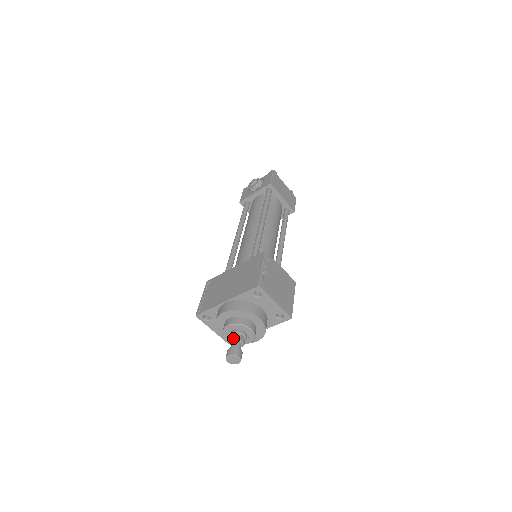
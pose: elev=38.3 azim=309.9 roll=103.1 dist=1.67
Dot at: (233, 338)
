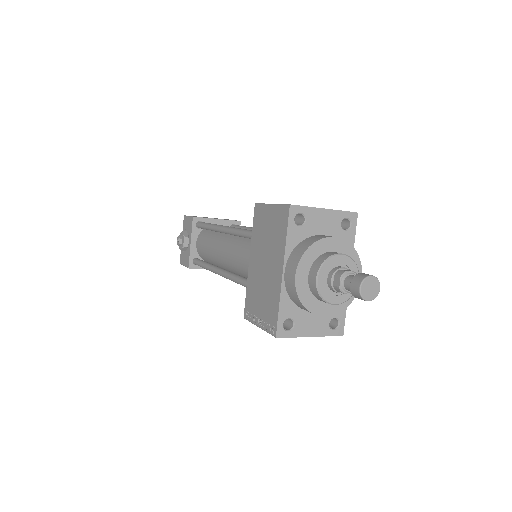
Dot at: (338, 280)
